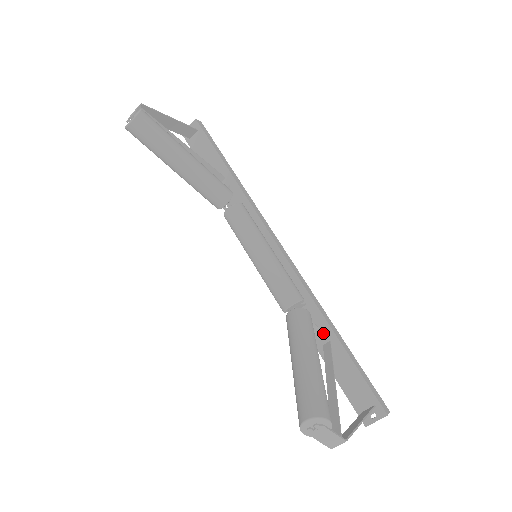
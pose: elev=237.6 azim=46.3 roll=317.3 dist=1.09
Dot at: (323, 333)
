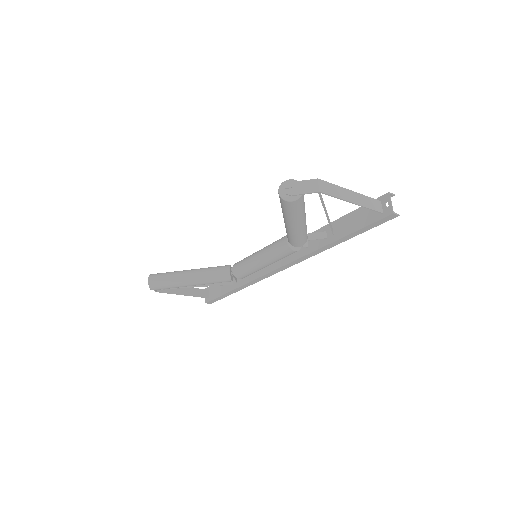
Dot at: (326, 233)
